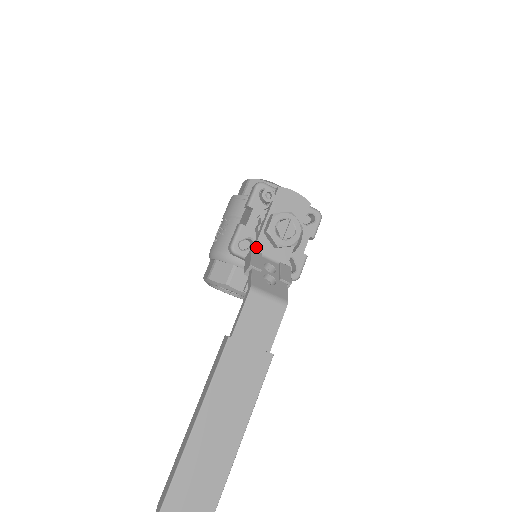
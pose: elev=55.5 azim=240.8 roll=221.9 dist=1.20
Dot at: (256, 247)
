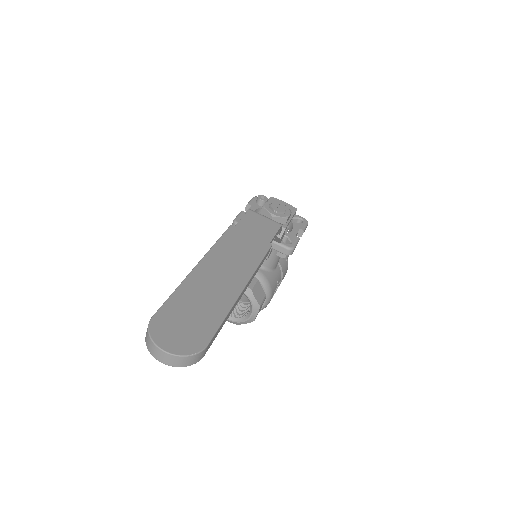
Dot at: occluded
